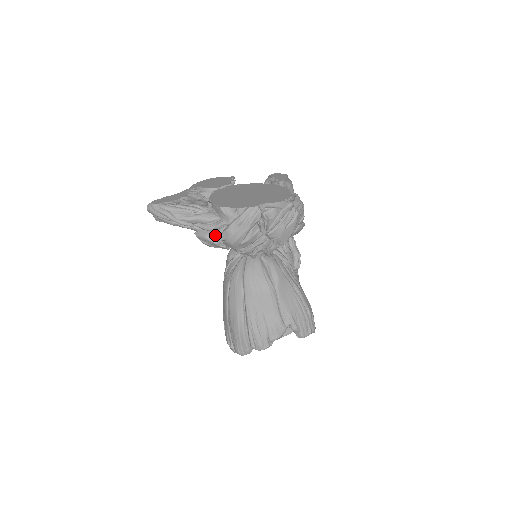
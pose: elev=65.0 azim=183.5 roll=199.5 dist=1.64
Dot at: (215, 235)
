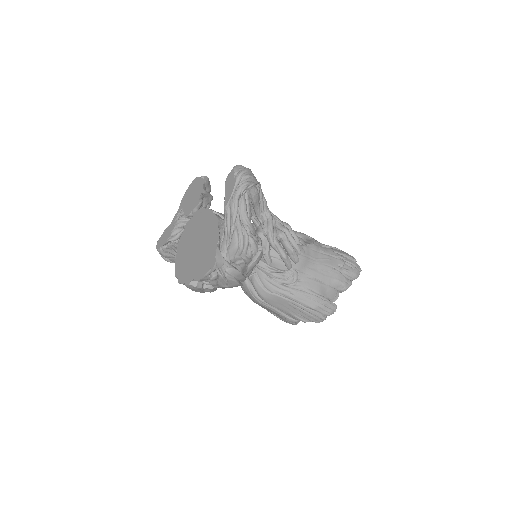
Dot at: occluded
